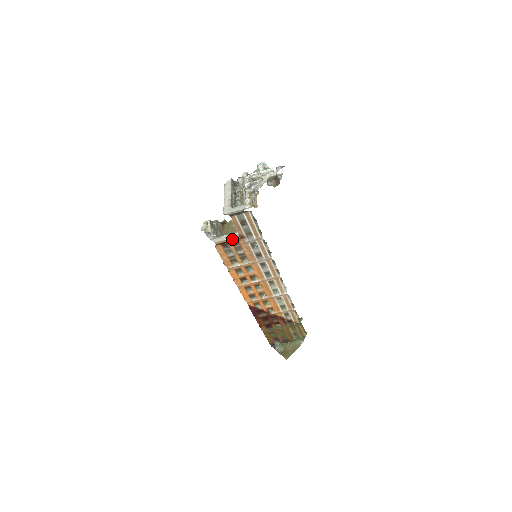
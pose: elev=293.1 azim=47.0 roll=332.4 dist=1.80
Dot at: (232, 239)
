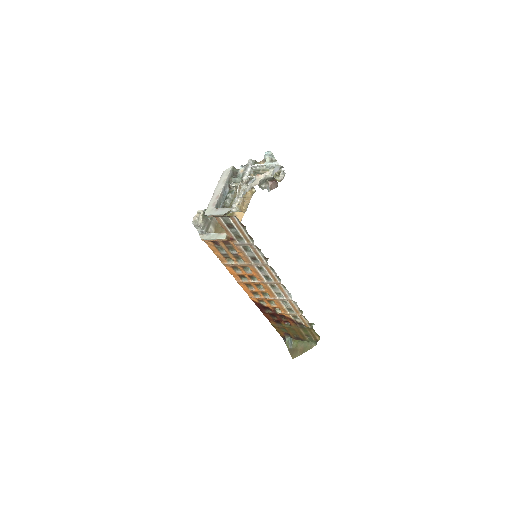
Dot at: (219, 240)
